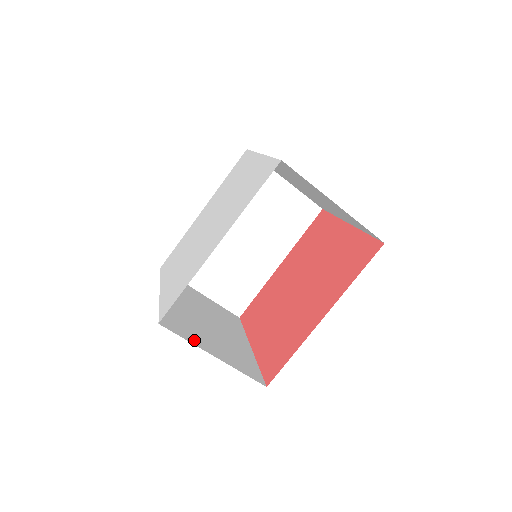
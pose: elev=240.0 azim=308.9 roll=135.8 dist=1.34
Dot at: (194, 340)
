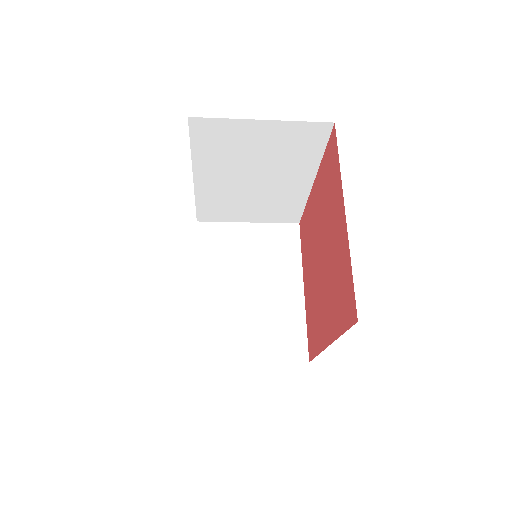
Dot at: (229, 354)
